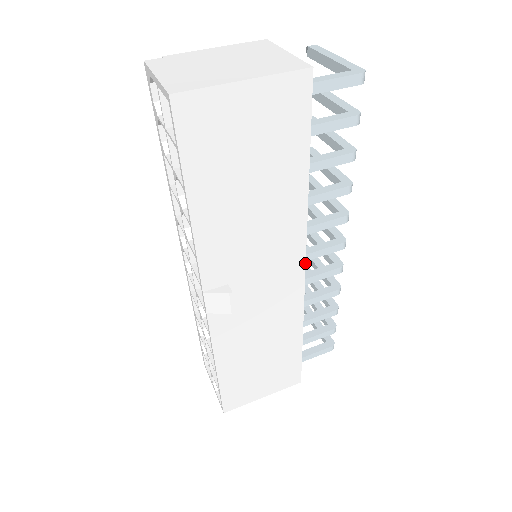
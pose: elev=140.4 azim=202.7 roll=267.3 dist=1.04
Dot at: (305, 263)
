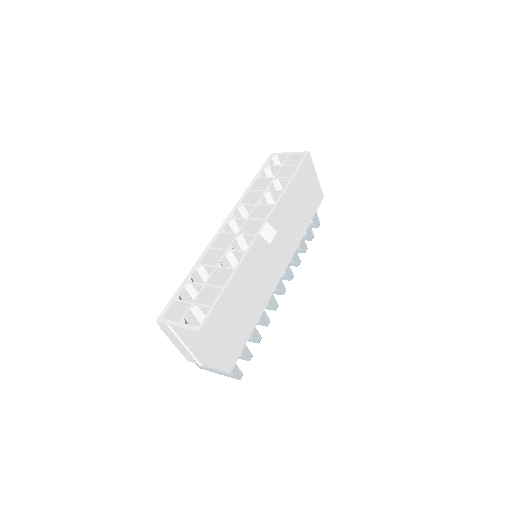
Dot at: occluded
